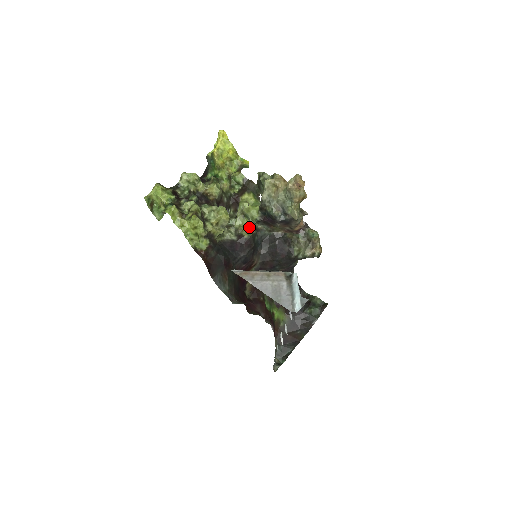
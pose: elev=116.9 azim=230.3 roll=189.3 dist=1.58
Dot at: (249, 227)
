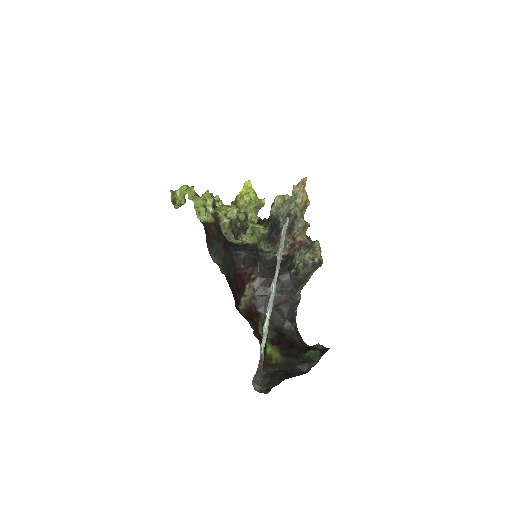
Dot at: (255, 241)
